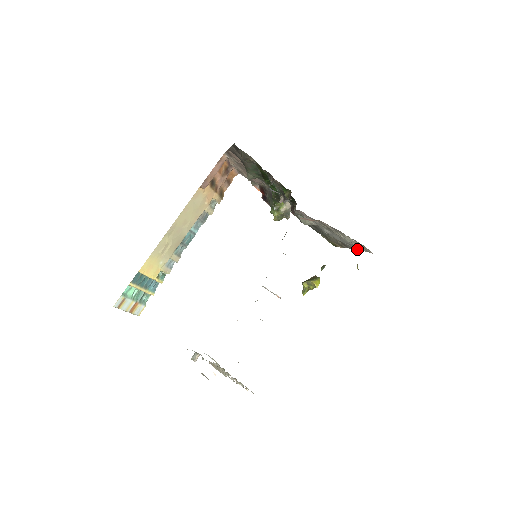
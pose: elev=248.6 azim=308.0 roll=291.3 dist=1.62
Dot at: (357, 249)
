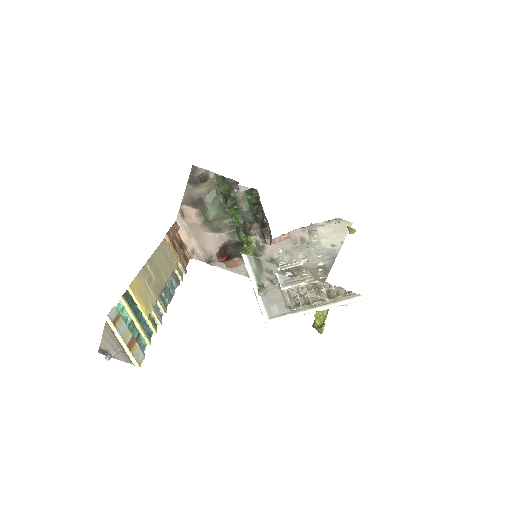
Dot at: (337, 252)
